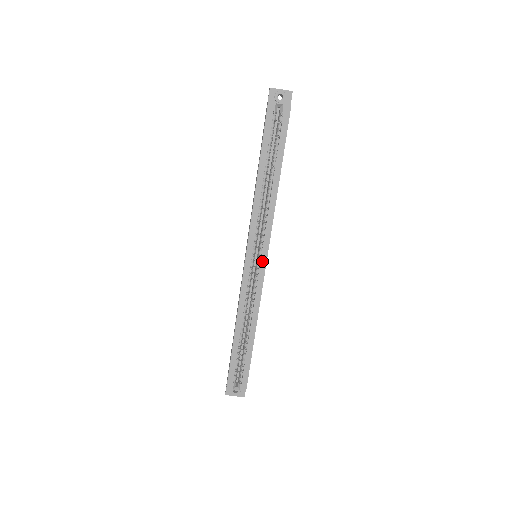
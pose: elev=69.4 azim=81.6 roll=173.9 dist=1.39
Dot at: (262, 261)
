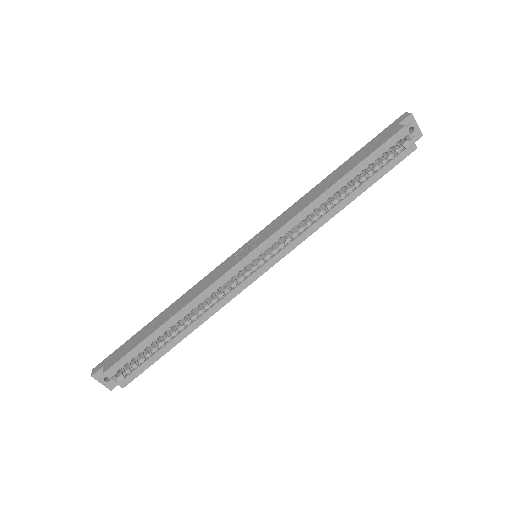
Dot at: (263, 268)
